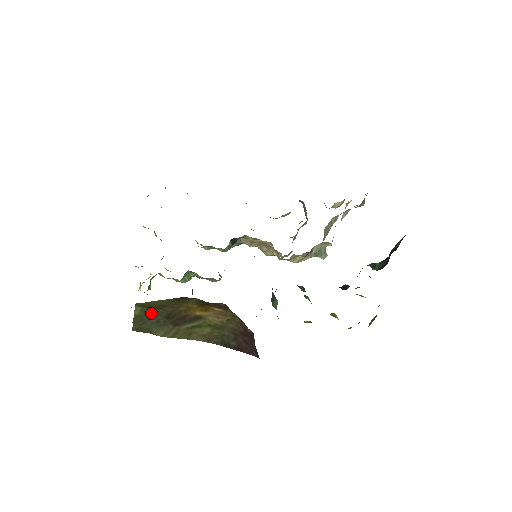
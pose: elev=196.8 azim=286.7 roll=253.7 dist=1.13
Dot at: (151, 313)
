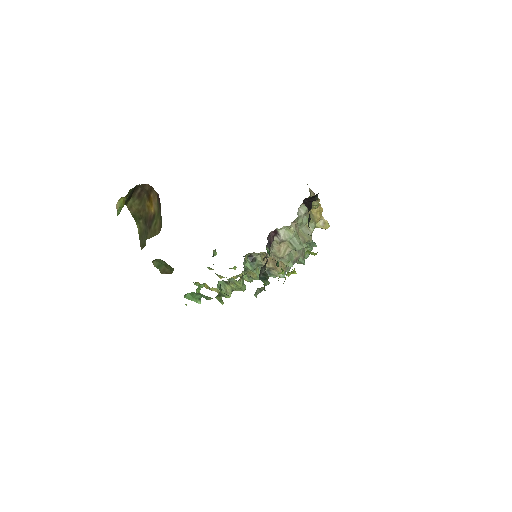
Dot at: (142, 227)
